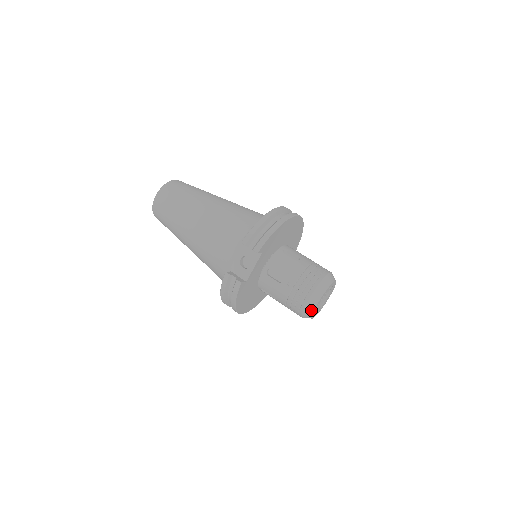
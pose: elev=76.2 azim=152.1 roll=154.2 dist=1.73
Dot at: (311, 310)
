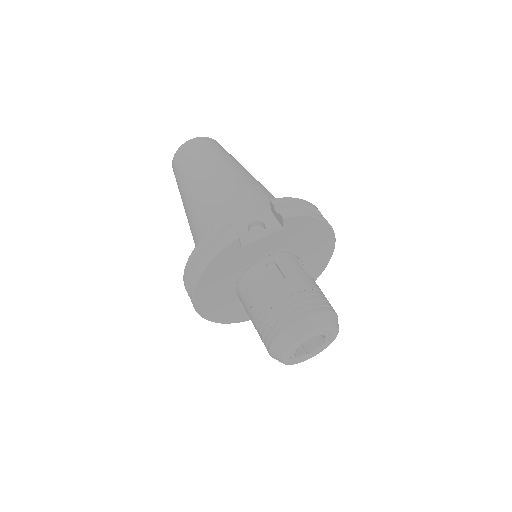
Dot at: (294, 337)
